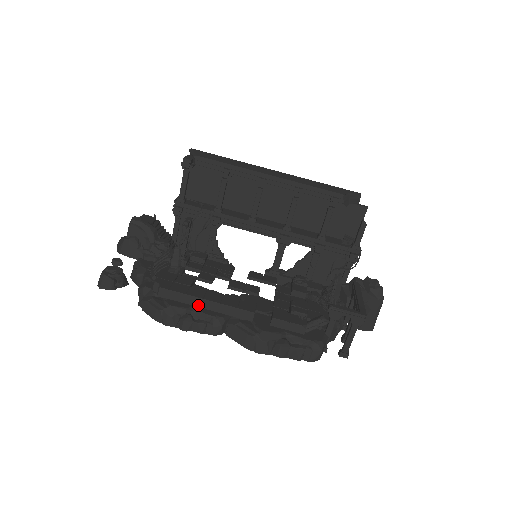
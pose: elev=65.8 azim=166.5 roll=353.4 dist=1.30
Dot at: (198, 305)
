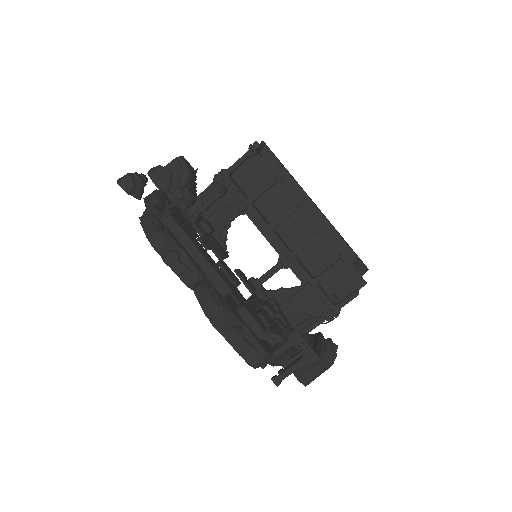
Dot at: (190, 251)
